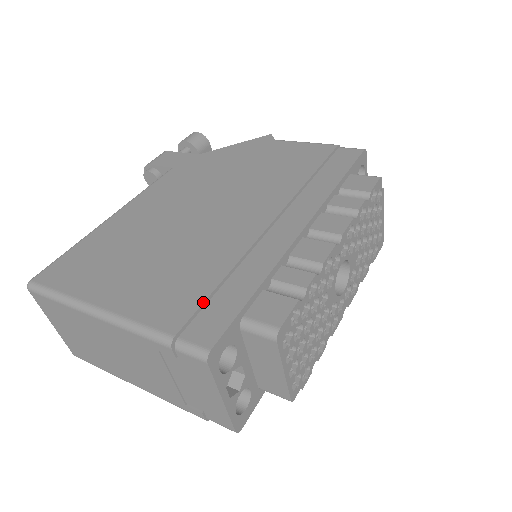
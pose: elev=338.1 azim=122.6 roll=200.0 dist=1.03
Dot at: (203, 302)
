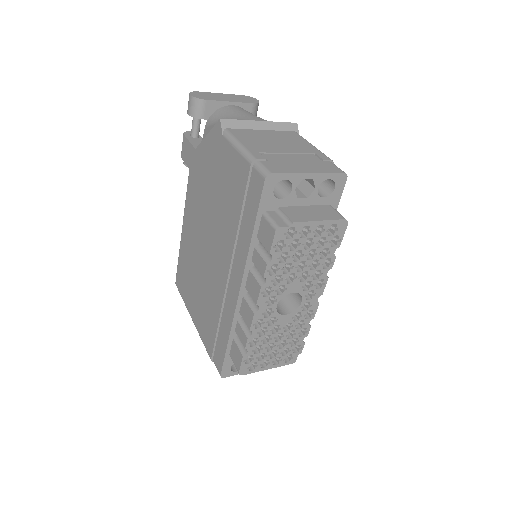
Dot at: (214, 341)
